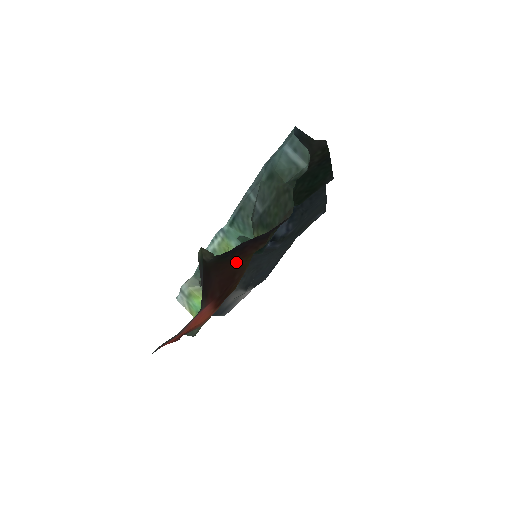
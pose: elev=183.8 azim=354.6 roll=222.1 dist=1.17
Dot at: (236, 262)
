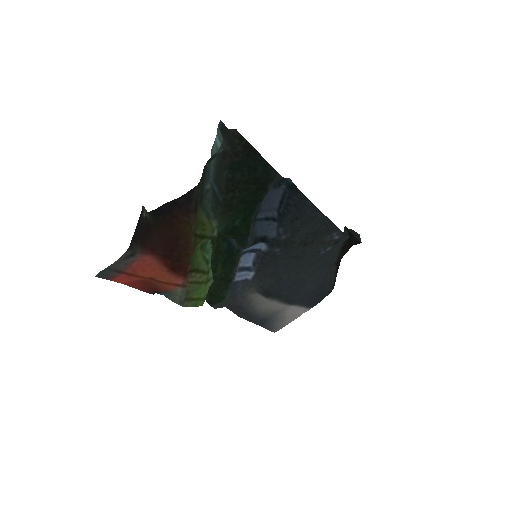
Dot at: (175, 226)
